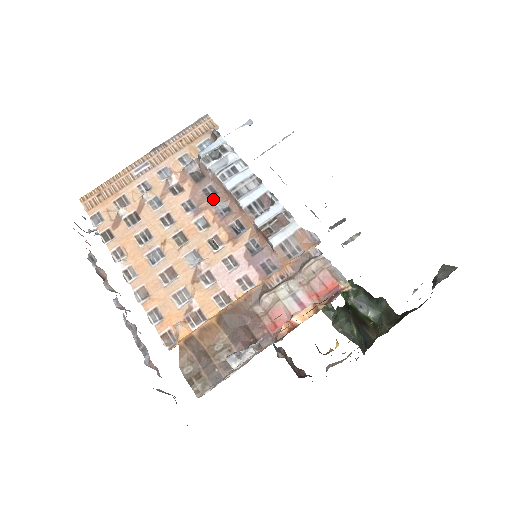
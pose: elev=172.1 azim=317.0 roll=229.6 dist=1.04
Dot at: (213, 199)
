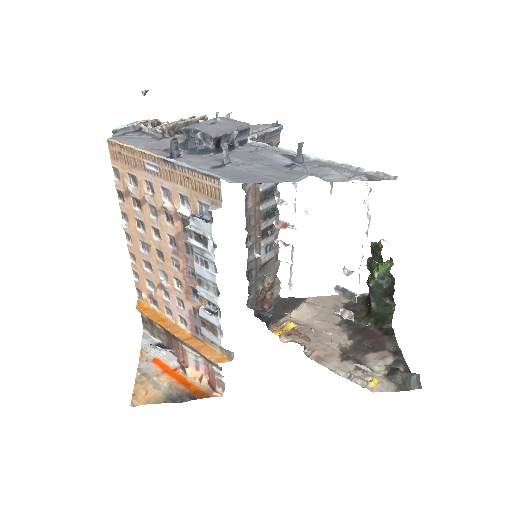
Dot at: (188, 258)
